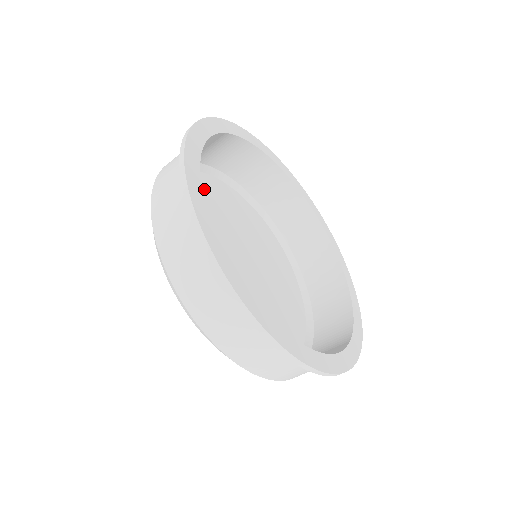
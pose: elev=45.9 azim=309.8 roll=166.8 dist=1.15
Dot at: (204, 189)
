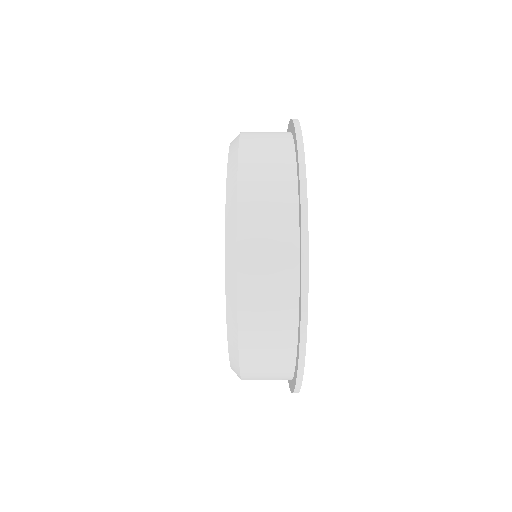
Dot at: occluded
